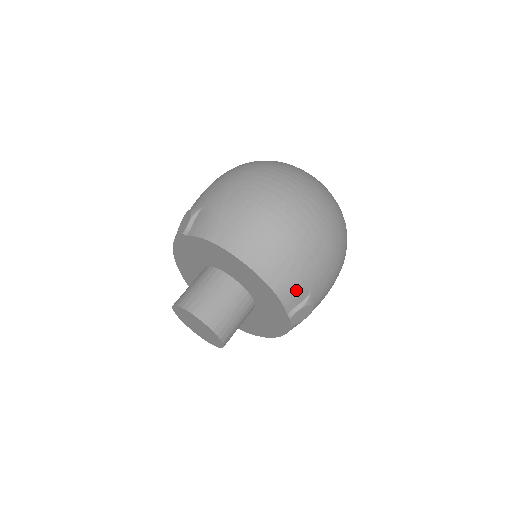
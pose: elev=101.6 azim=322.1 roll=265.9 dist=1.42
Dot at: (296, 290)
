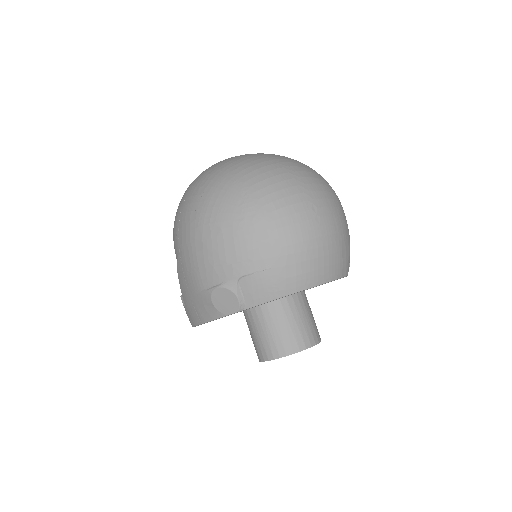
Dot at: (349, 258)
